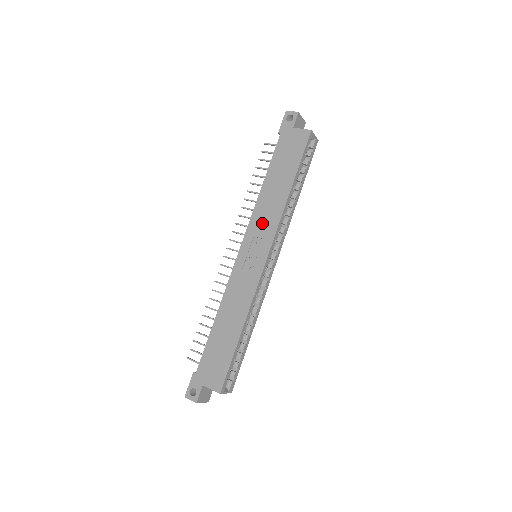
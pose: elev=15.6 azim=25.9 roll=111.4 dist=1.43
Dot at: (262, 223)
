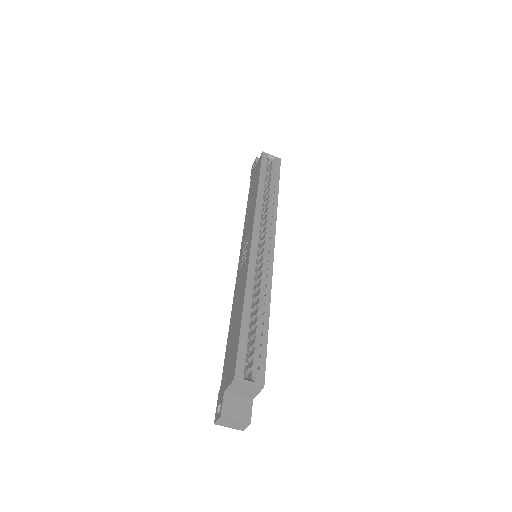
Dot at: (247, 227)
